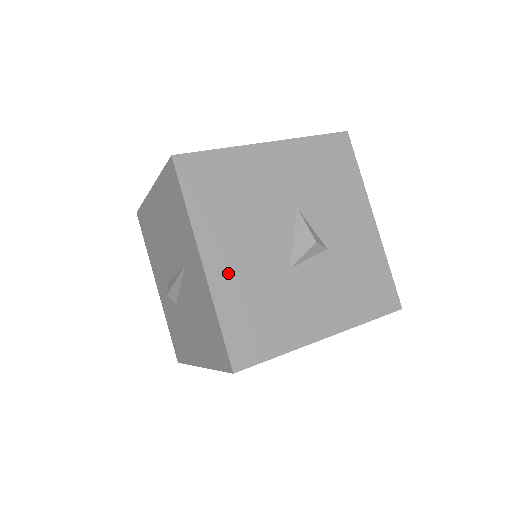
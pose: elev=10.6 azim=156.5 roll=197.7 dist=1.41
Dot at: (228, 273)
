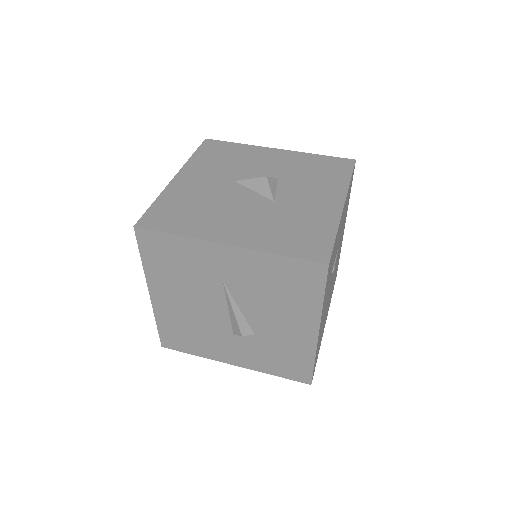
Dot at: (247, 234)
